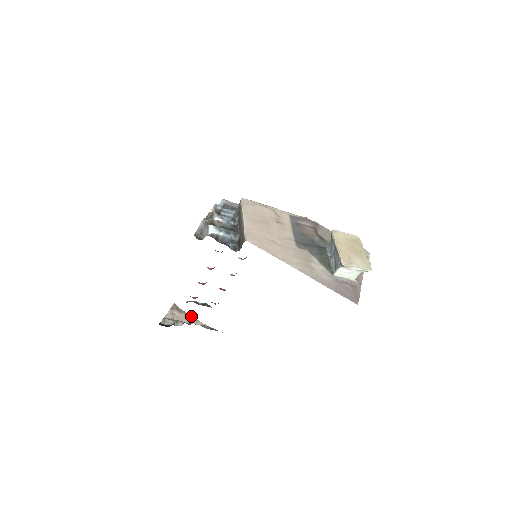
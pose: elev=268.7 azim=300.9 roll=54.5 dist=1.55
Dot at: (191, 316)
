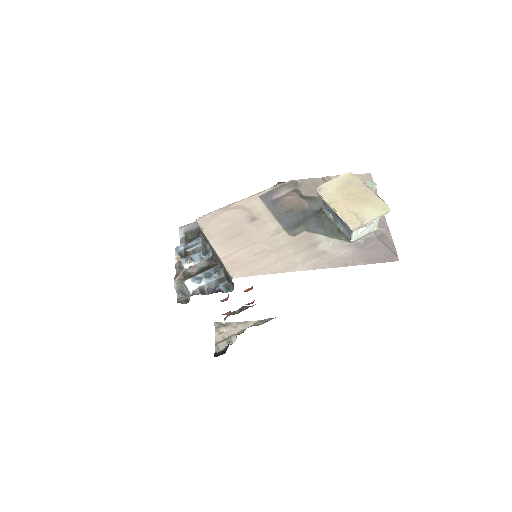
Dot at: (238, 322)
